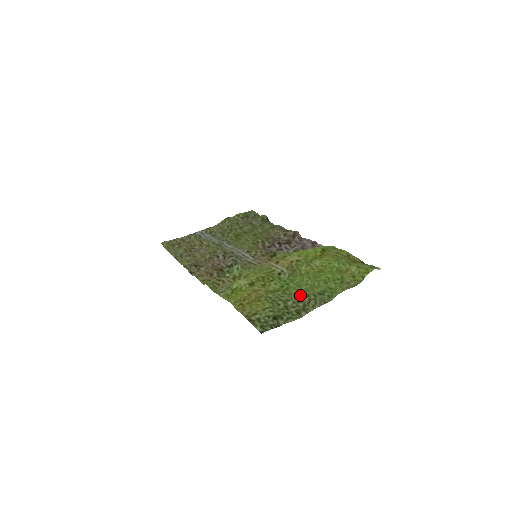
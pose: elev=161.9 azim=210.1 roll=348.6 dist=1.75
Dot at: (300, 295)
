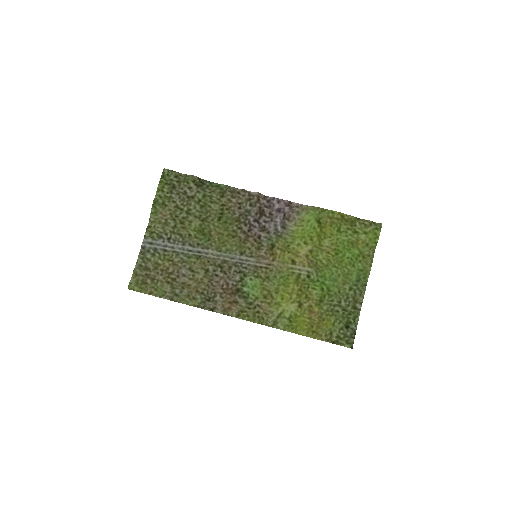
Dot at: (344, 291)
